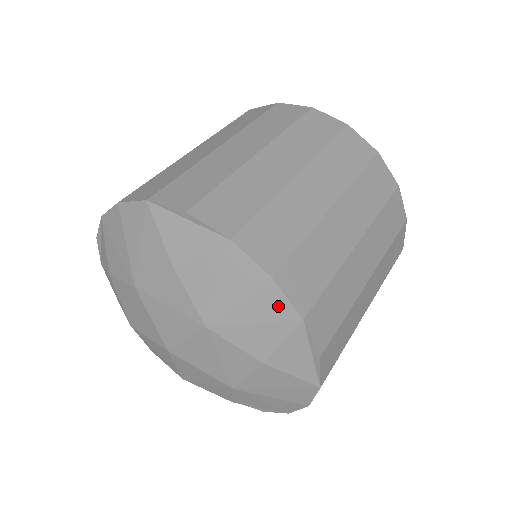
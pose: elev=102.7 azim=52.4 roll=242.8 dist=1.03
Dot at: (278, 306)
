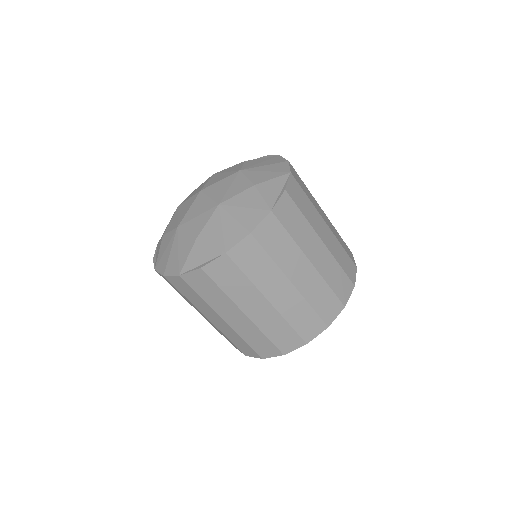
Dot at: (283, 168)
